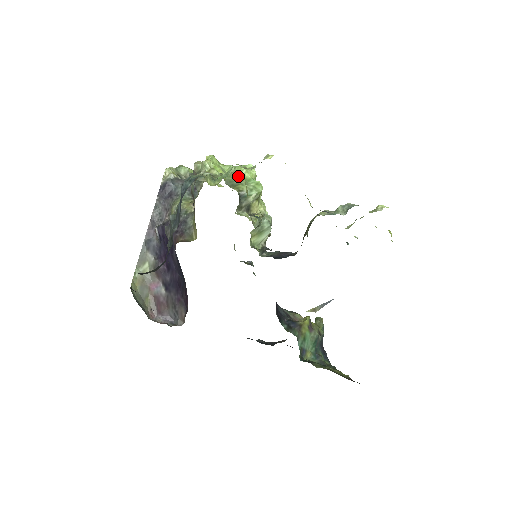
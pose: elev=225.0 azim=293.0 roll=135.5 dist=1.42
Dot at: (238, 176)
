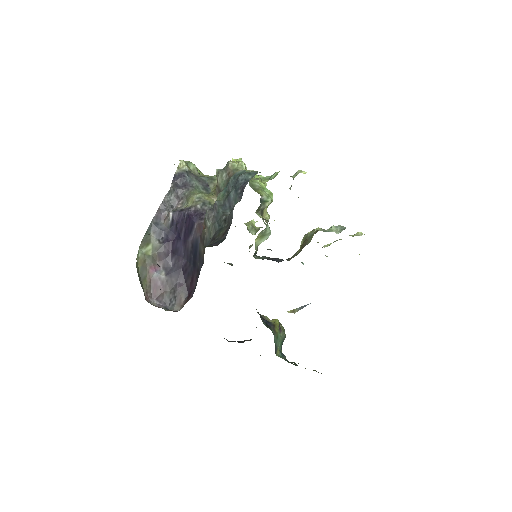
Dot at: (257, 183)
